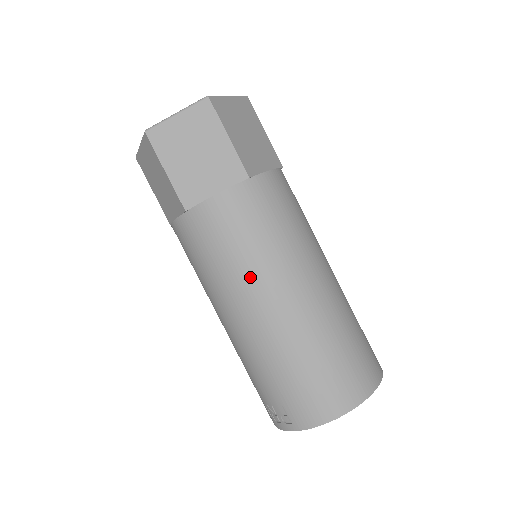
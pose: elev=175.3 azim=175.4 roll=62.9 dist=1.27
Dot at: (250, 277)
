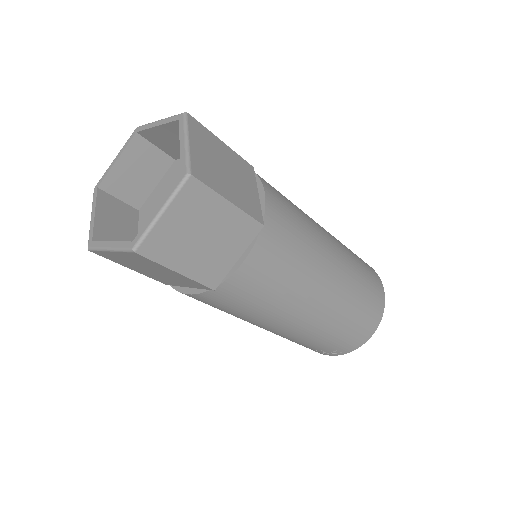
Dot at: (294, 300)
